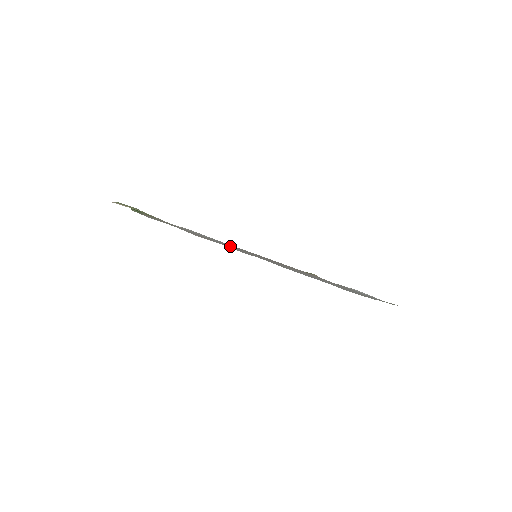
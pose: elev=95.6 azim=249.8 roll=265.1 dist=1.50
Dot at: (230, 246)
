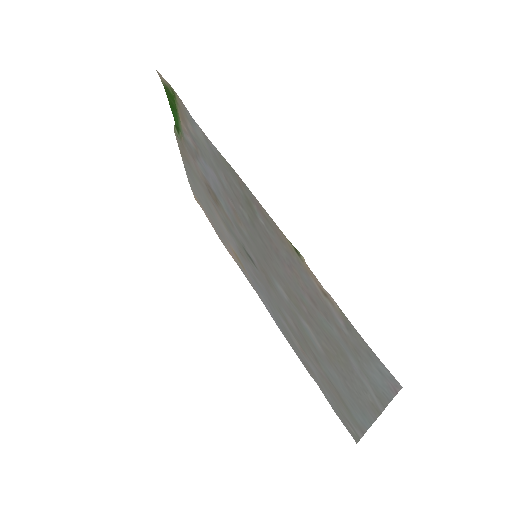
Dot at: (233, 194)
